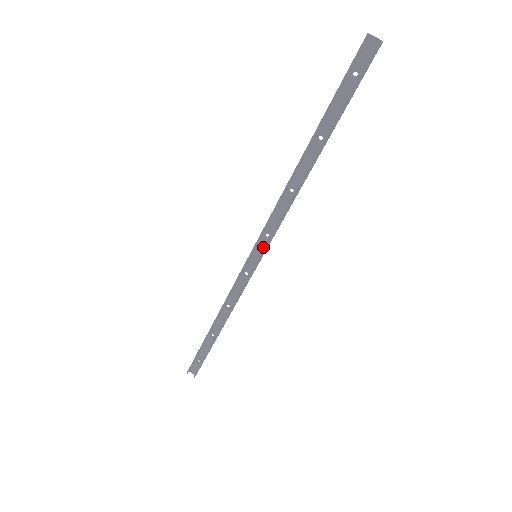
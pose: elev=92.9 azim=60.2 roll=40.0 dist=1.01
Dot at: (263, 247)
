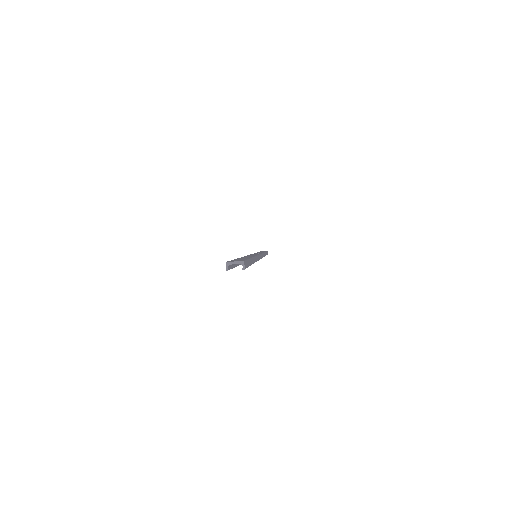
Dot at: occluded
